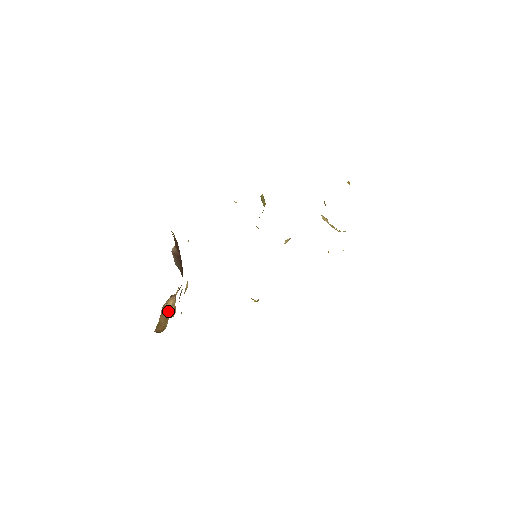
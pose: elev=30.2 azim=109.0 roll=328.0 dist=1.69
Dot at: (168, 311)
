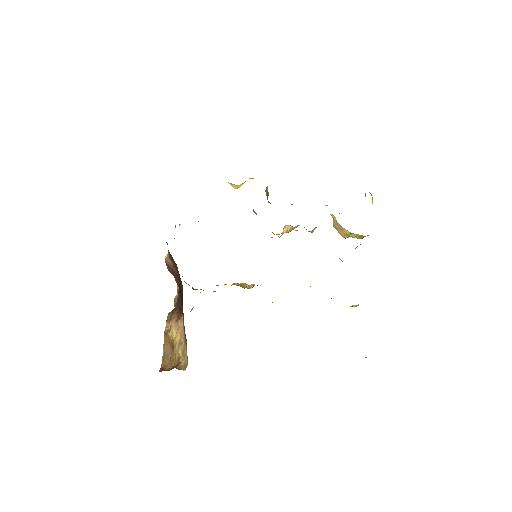
Dot at: (172, 342)
